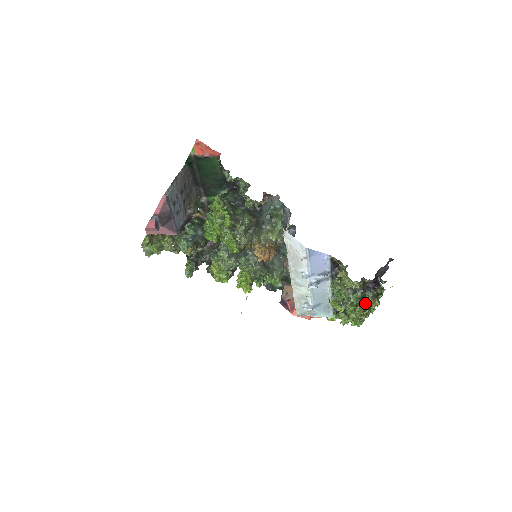
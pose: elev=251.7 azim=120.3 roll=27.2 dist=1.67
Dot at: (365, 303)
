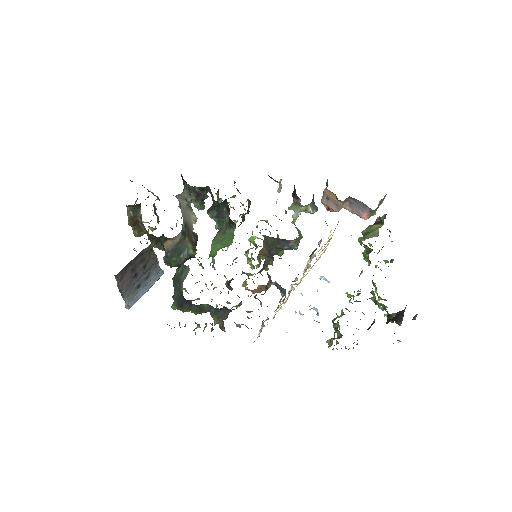
Dot at: (383, 307)
